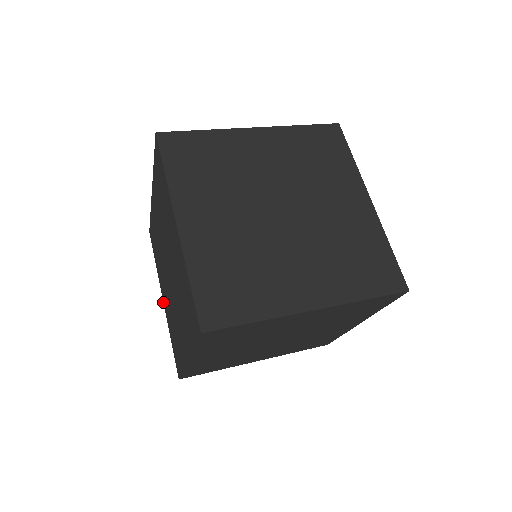
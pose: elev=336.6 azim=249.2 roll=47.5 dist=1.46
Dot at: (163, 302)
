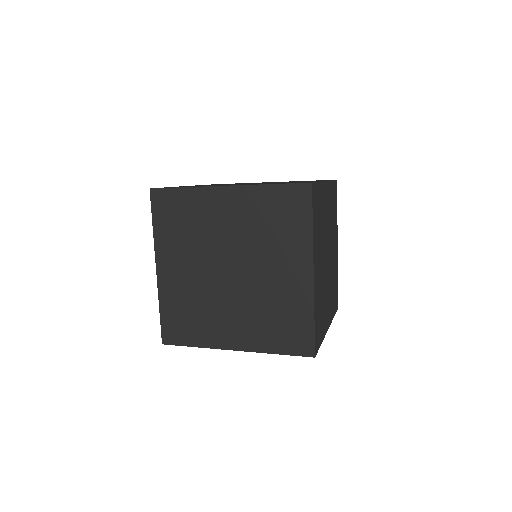
Dot at: occluded
